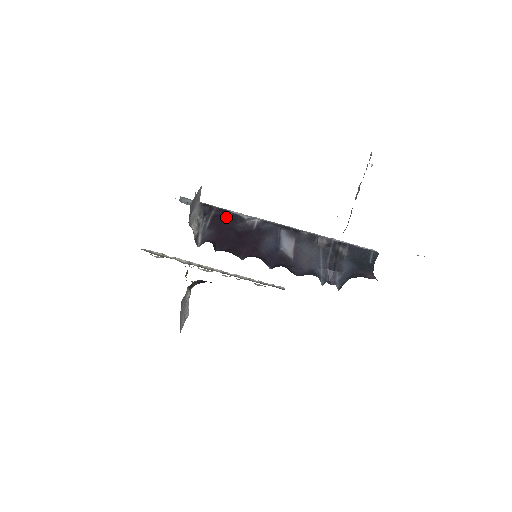
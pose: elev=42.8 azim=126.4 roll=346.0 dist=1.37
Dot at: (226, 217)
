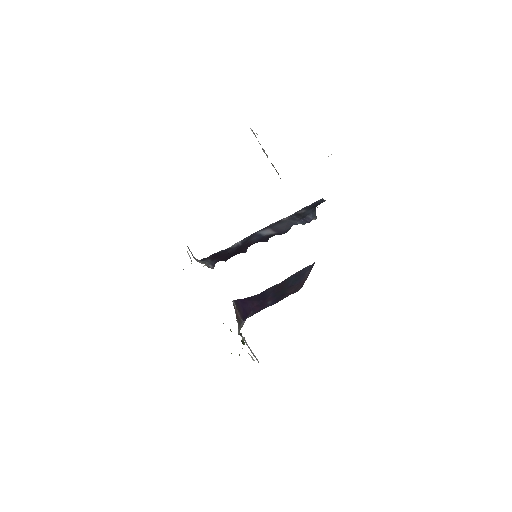
Dot at: (218, 254)
